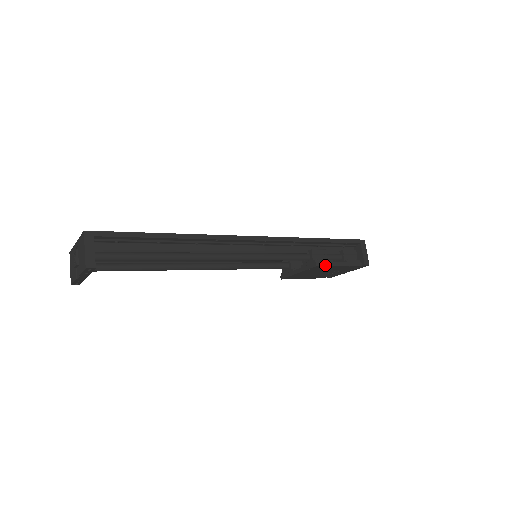
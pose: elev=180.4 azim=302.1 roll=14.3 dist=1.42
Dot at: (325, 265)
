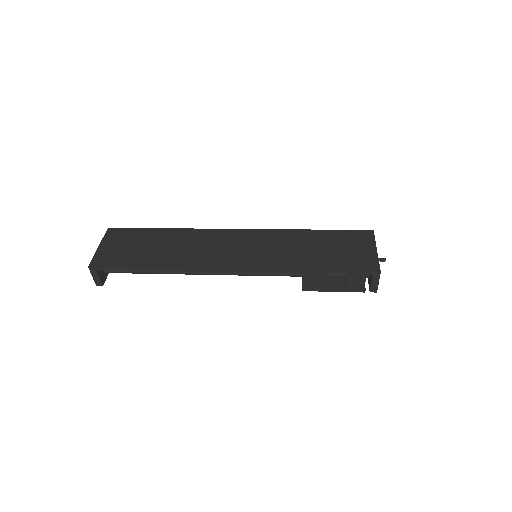
Dot at: (314, 290)
